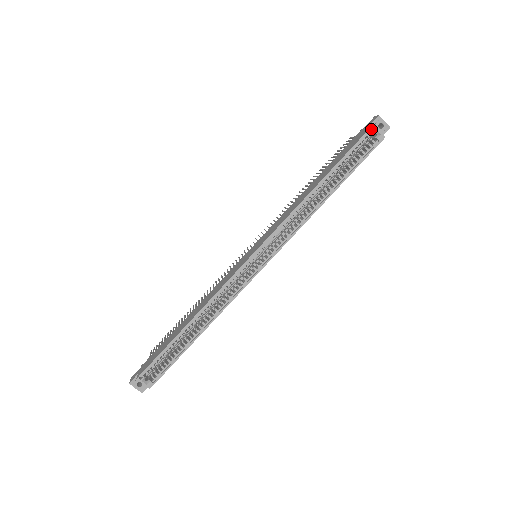
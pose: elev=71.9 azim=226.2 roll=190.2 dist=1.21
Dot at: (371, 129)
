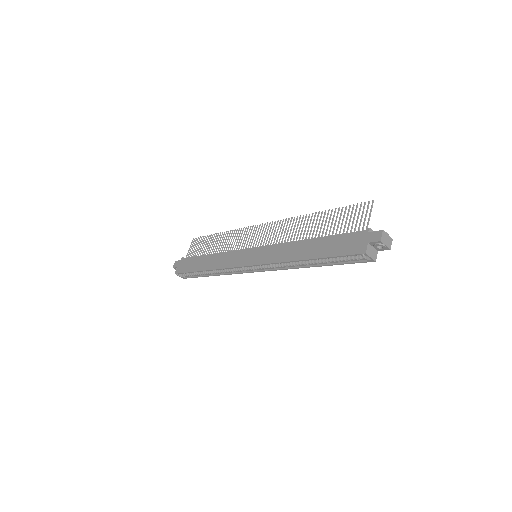
Dot at: (362, 254)
